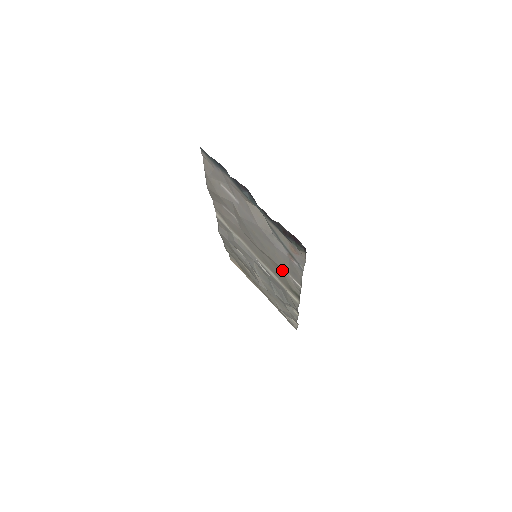
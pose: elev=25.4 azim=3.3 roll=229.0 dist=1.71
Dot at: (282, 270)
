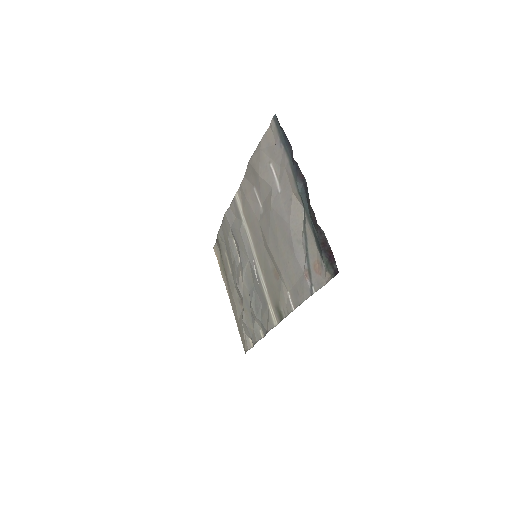
Dot at: (282, 283)
